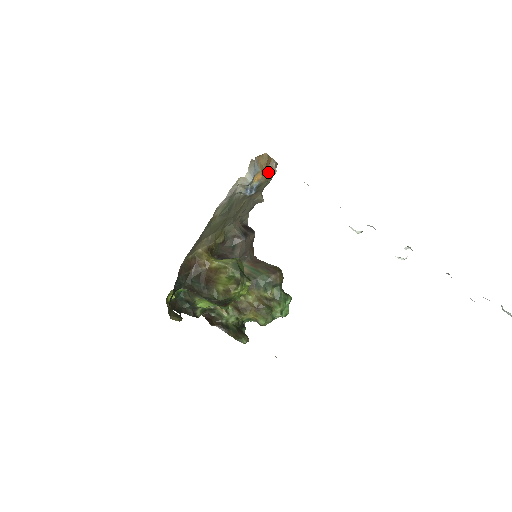
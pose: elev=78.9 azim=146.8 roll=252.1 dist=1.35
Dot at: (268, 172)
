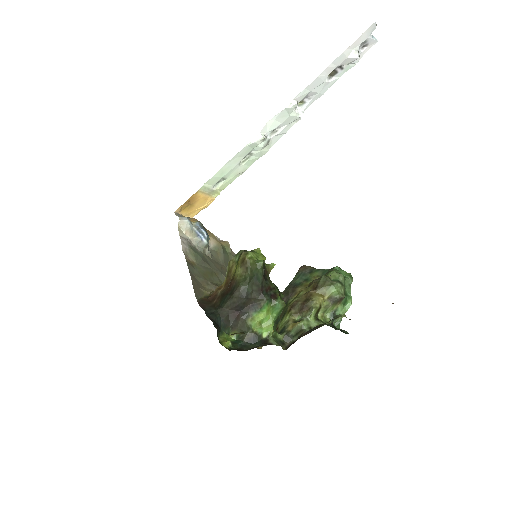
Dot at: occluded
